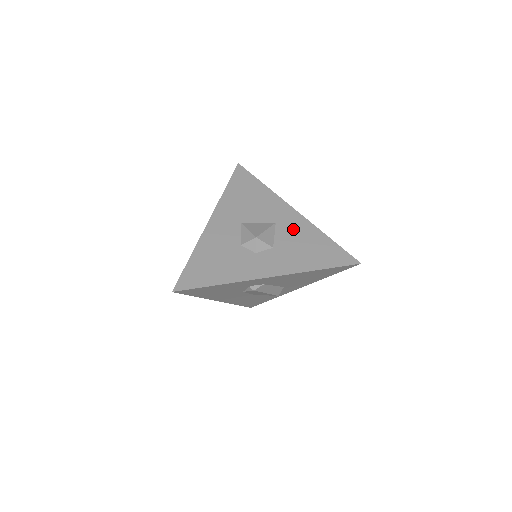
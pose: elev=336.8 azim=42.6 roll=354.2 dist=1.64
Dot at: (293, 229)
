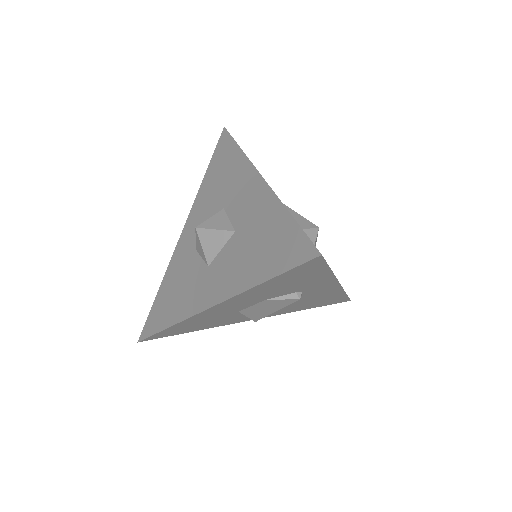
Dot at: occluded
